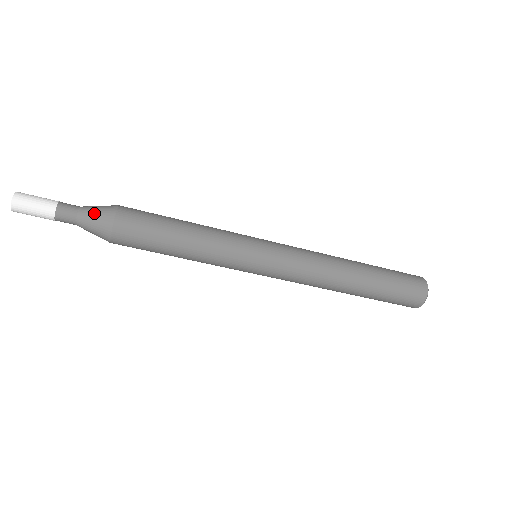
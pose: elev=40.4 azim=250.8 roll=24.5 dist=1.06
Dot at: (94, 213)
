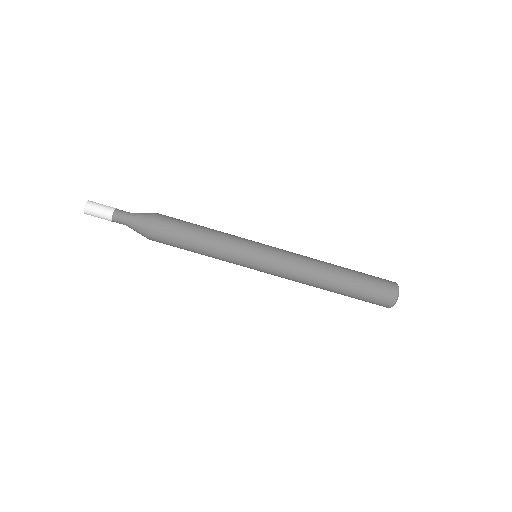
Dot at: (138, 217)
